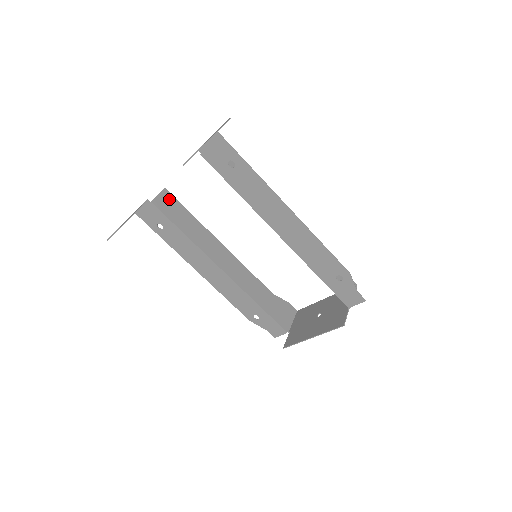
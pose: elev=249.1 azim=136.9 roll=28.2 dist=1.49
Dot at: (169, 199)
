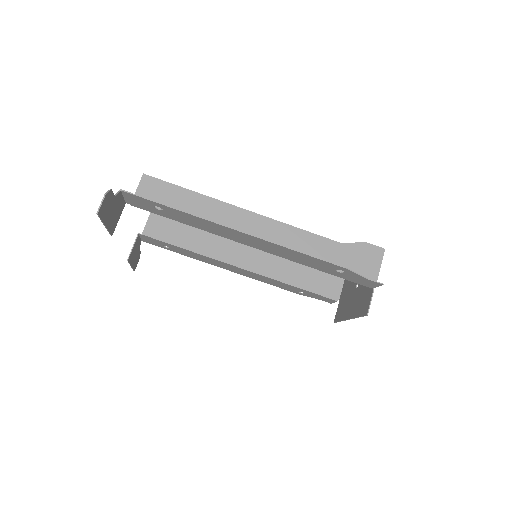
Dot at: (160, 219)
